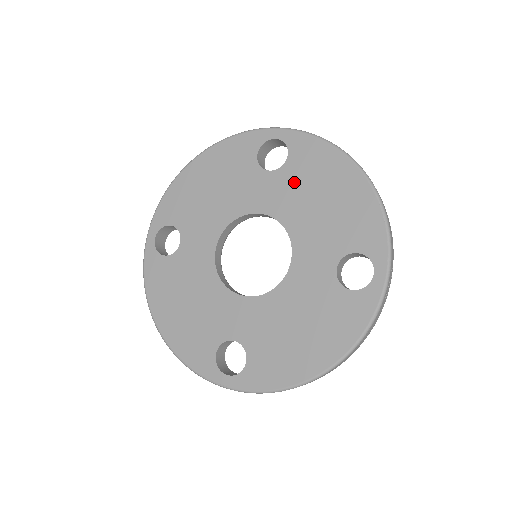
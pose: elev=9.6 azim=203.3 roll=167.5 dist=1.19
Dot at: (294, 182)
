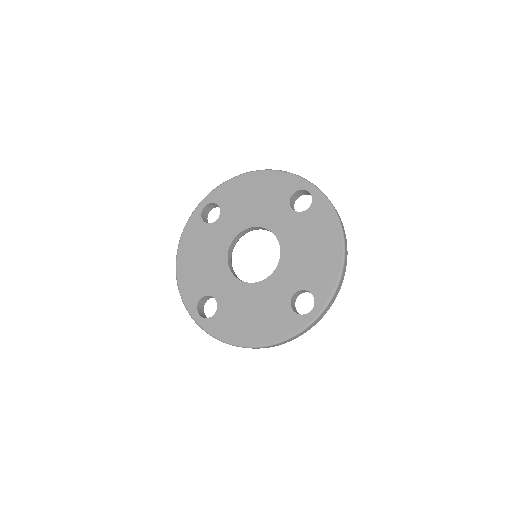
Dot at: (233, 209)
